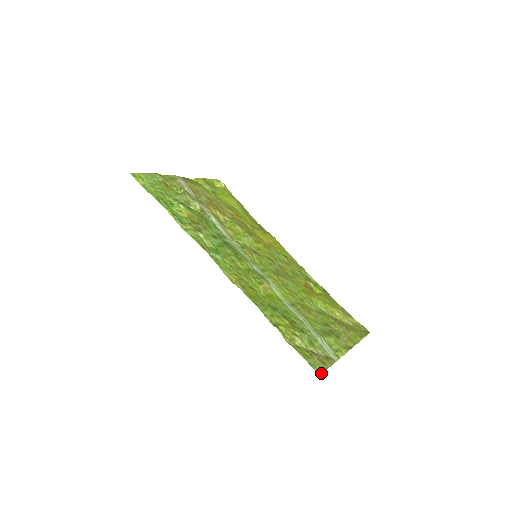
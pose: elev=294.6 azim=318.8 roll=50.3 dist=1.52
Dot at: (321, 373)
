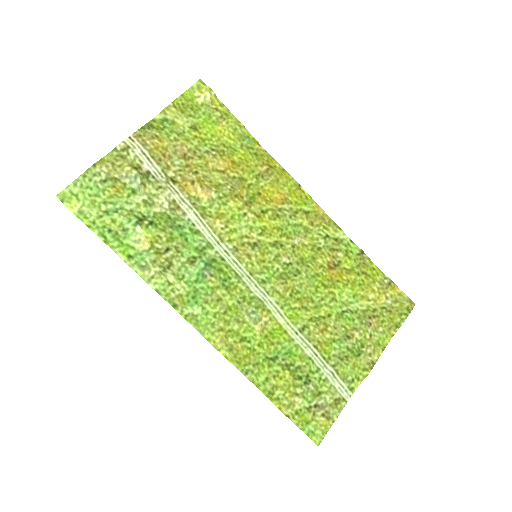
Dot at: (321, 440)
